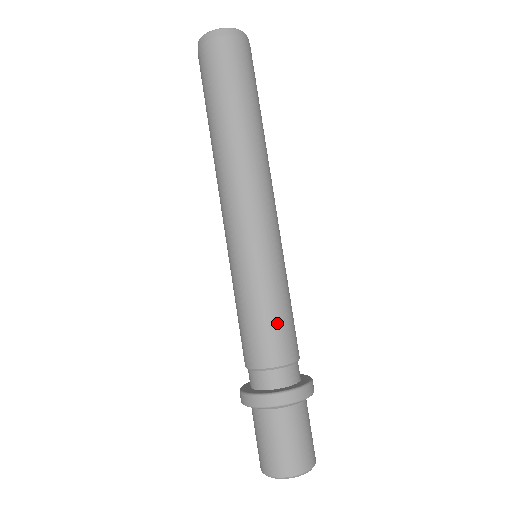
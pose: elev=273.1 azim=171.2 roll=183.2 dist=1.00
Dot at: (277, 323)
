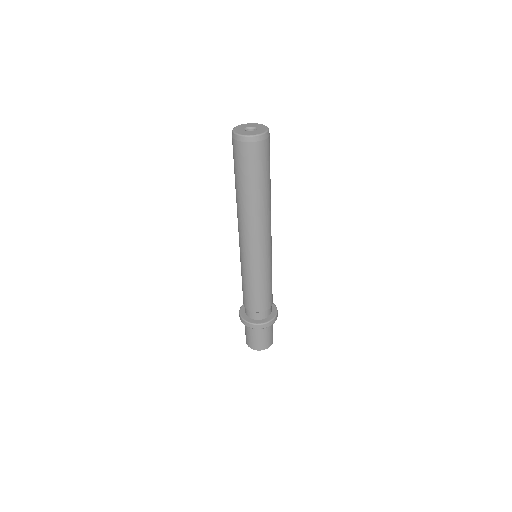
Dot at: (253, 295)
